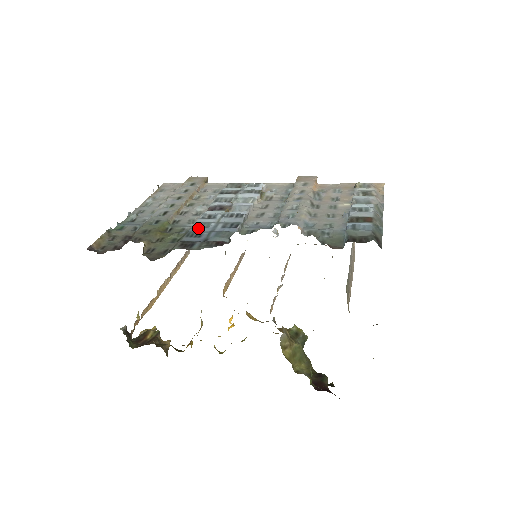
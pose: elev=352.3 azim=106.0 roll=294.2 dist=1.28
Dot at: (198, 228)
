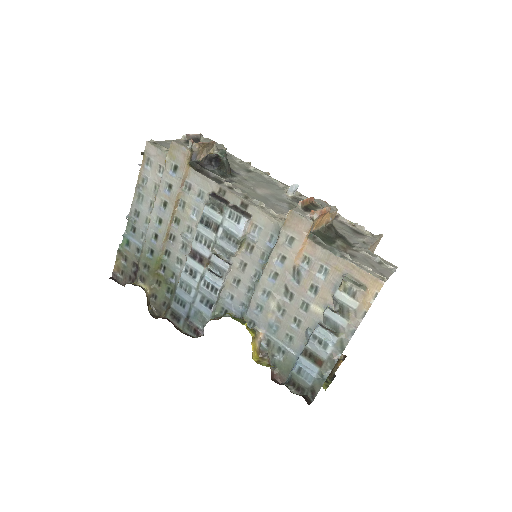
Dot at: (182, 291)
